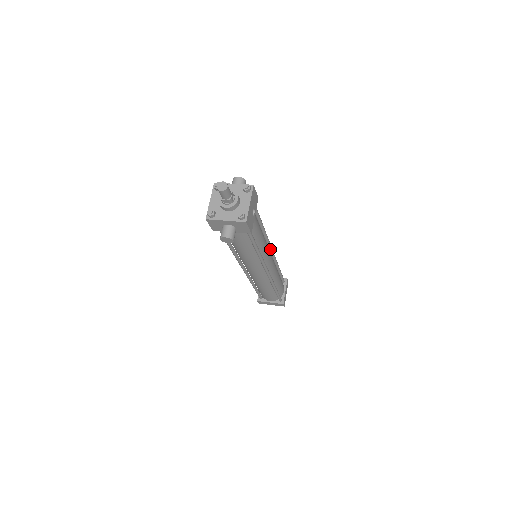
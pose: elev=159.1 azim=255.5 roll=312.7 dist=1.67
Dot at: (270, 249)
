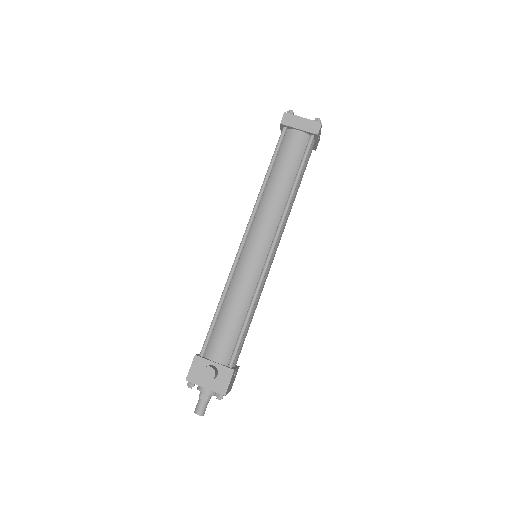
Dot at: (271, 253)
